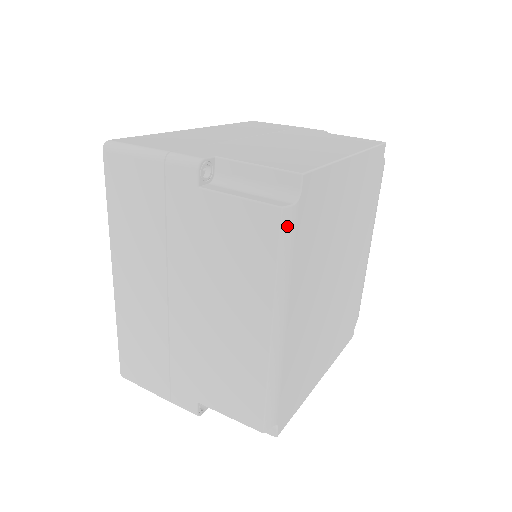
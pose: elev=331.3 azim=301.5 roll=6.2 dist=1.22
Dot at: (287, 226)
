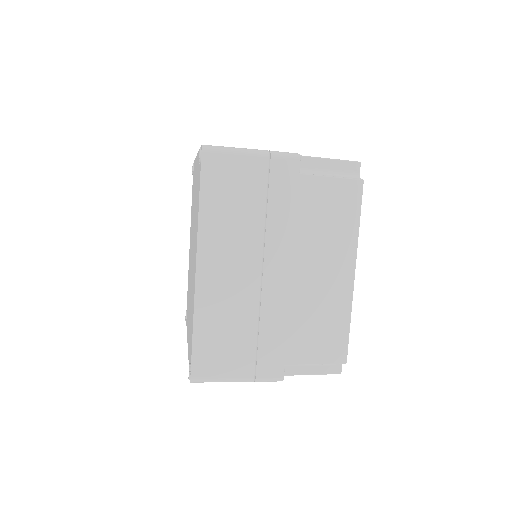
Dot at: (362, 194)
